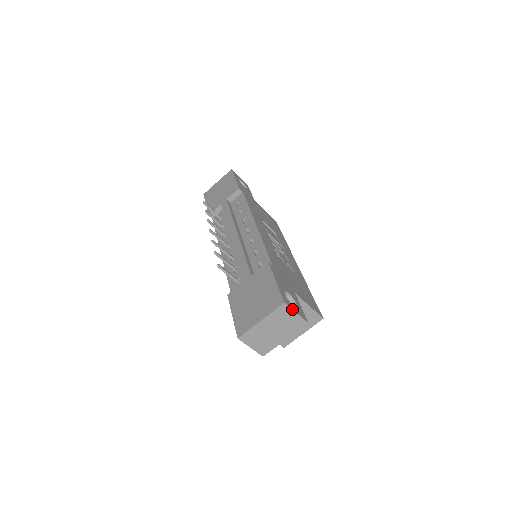
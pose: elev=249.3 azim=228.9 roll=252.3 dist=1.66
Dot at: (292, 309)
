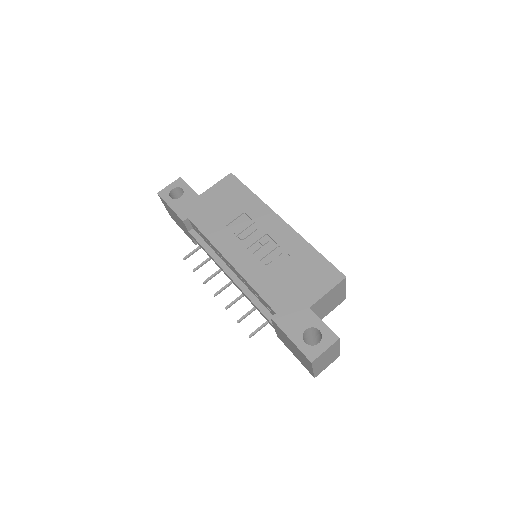
Dot at: (320, 355)
